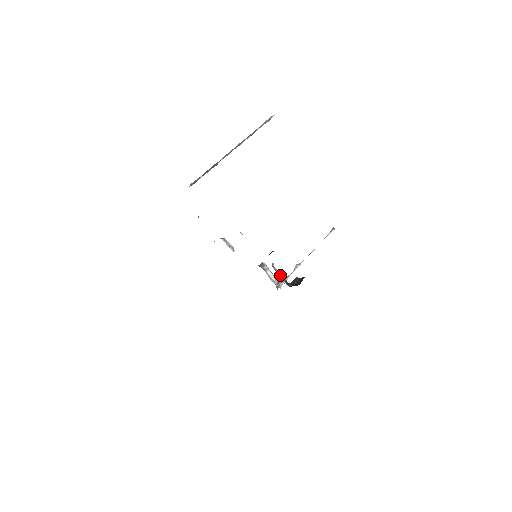
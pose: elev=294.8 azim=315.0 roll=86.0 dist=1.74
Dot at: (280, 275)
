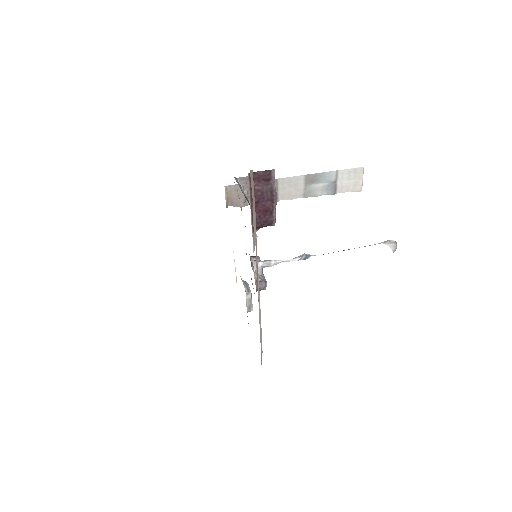
Dot at: (242, 190)
